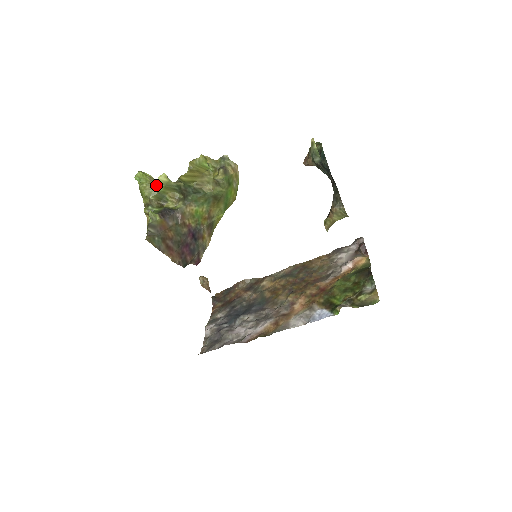
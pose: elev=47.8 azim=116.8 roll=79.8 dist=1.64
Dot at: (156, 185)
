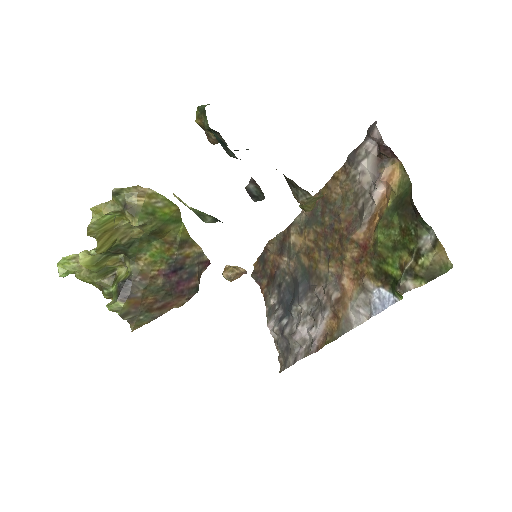
Dot at: (86, 267)
